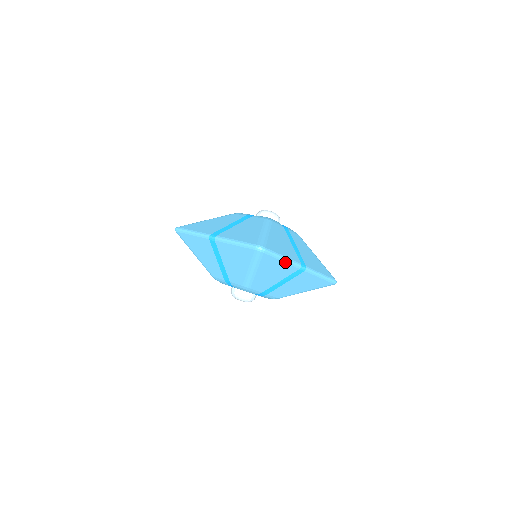
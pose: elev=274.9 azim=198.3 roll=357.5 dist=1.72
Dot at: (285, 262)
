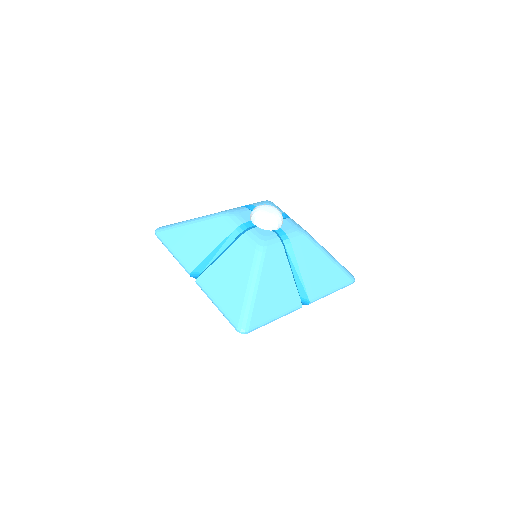
Dot at: occluded
